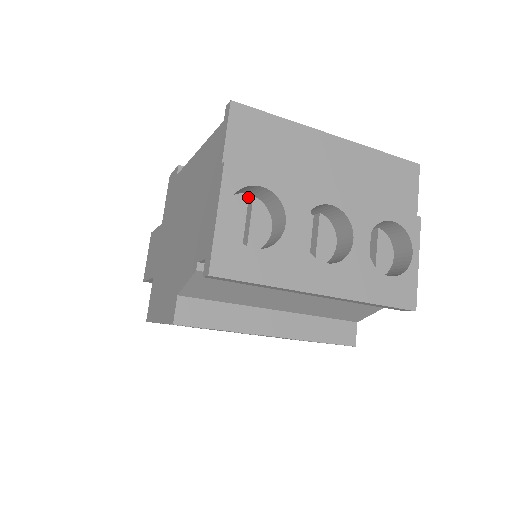
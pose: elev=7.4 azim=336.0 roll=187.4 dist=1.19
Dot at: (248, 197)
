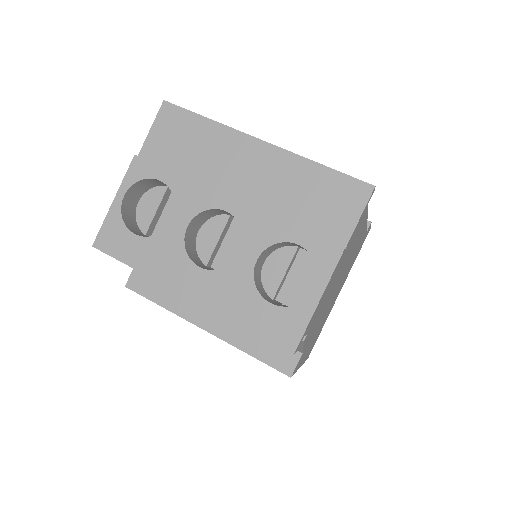
Dot at: occluded
